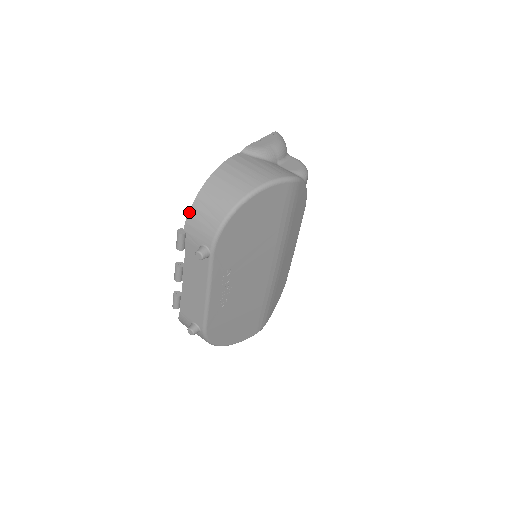
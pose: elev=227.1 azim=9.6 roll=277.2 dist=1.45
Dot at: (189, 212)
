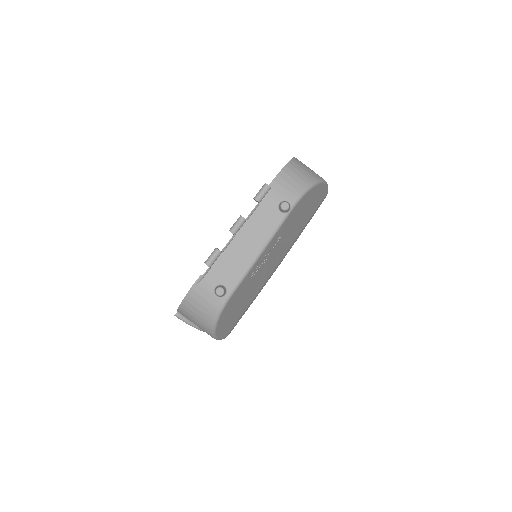
Dot at: (279, 173)
